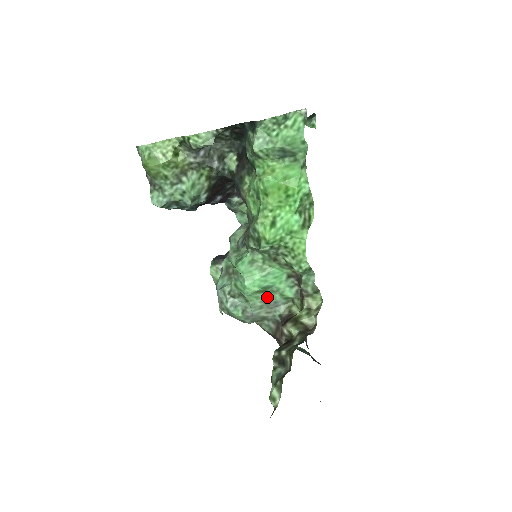
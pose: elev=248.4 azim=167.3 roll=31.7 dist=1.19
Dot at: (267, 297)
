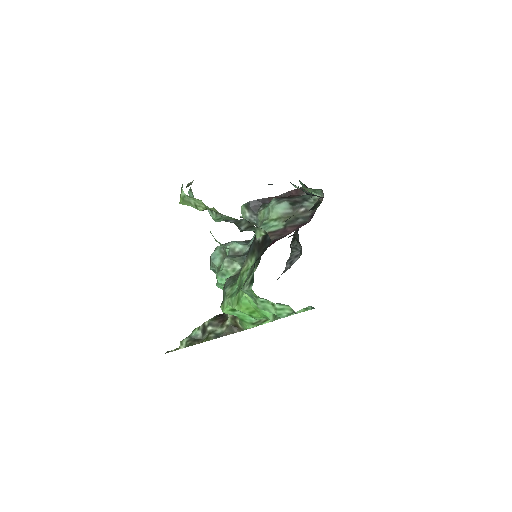
Dot at: occluded
